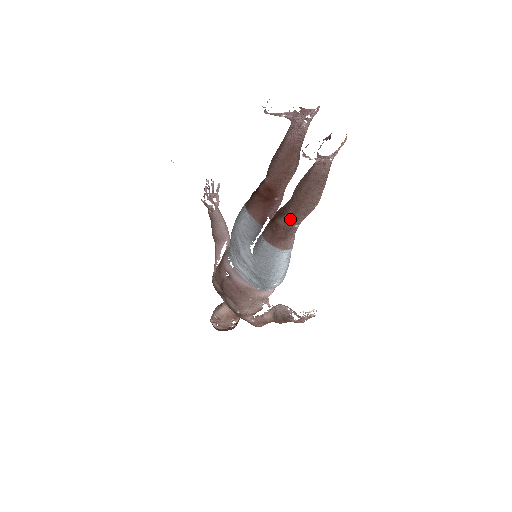
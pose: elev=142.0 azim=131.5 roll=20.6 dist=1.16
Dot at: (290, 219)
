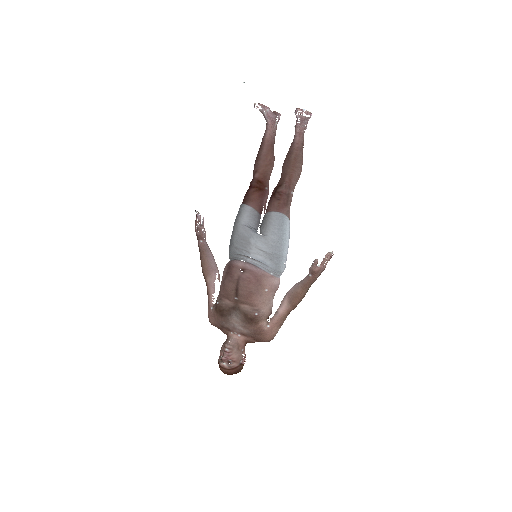
Dot at: (288, 185)
